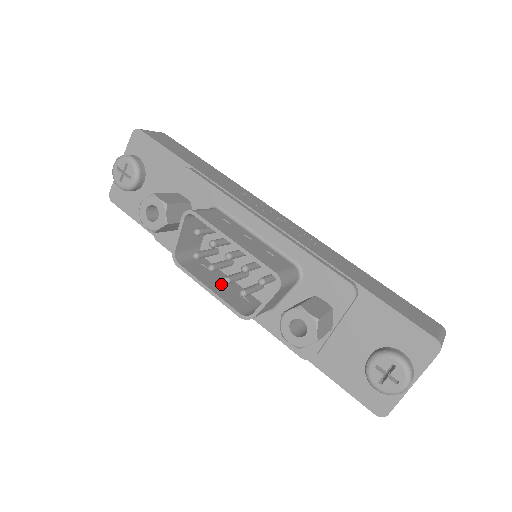
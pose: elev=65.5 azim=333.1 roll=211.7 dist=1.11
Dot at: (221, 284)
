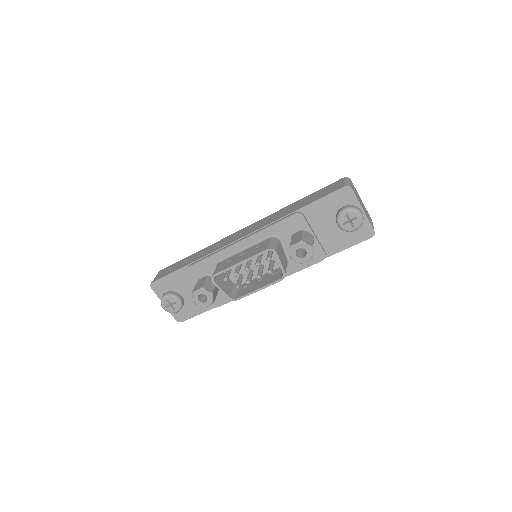
Dot at: (260, 282)
